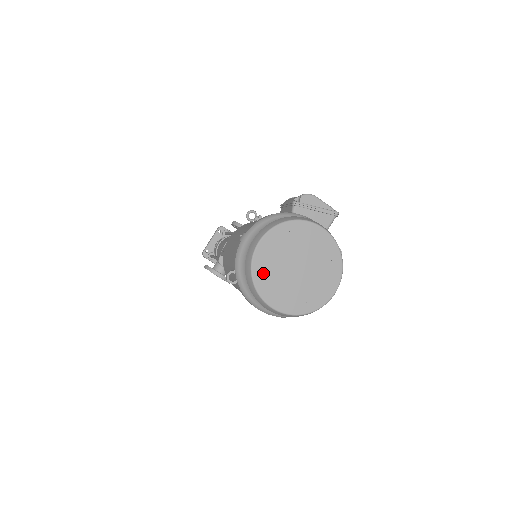
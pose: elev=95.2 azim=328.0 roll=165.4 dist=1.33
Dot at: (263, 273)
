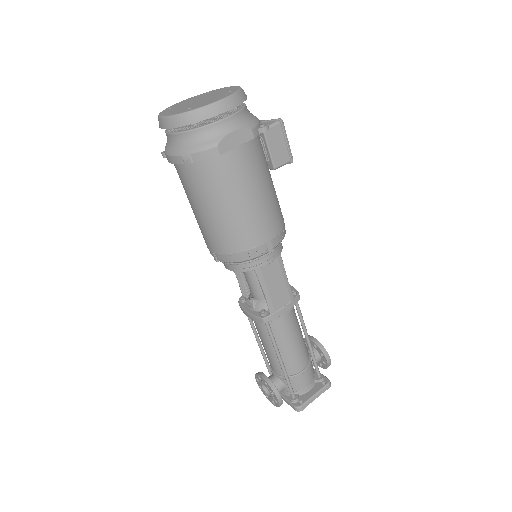
Dot at: (171, 108)
